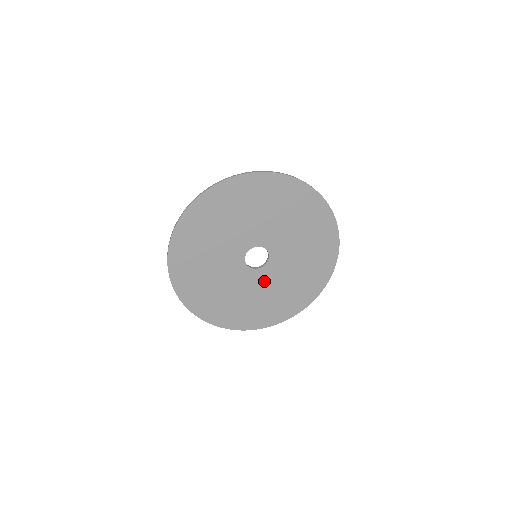
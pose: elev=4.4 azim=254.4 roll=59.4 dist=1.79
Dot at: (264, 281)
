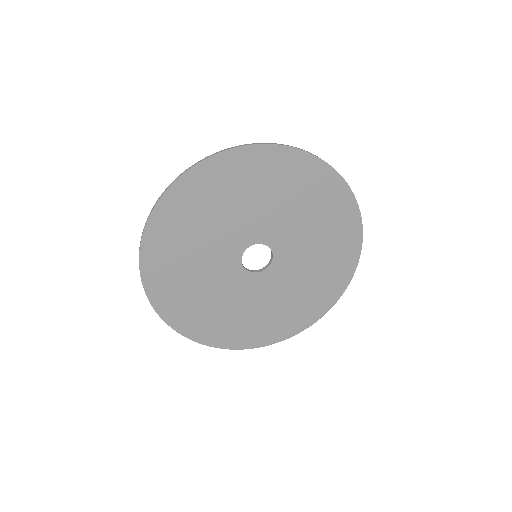
Dot at: (231, 284)
